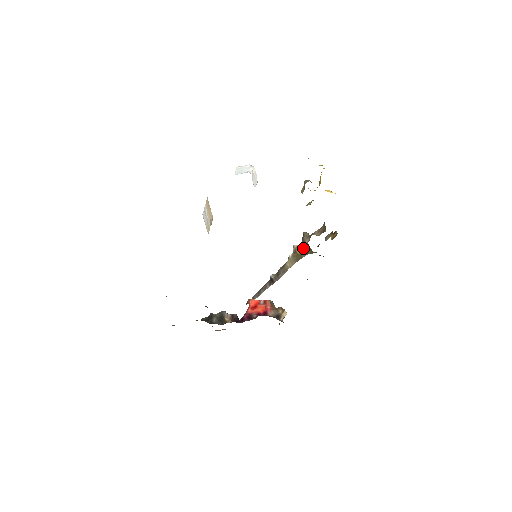
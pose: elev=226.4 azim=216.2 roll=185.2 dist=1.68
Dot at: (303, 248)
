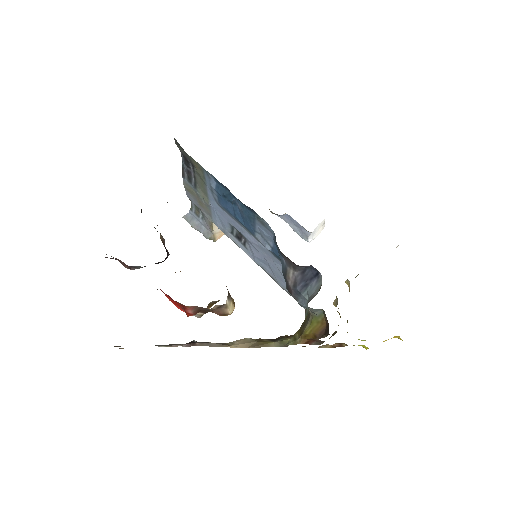
Dot at: (279, 338)
